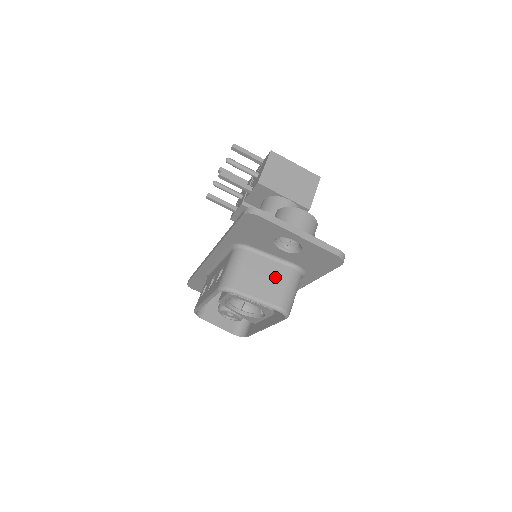
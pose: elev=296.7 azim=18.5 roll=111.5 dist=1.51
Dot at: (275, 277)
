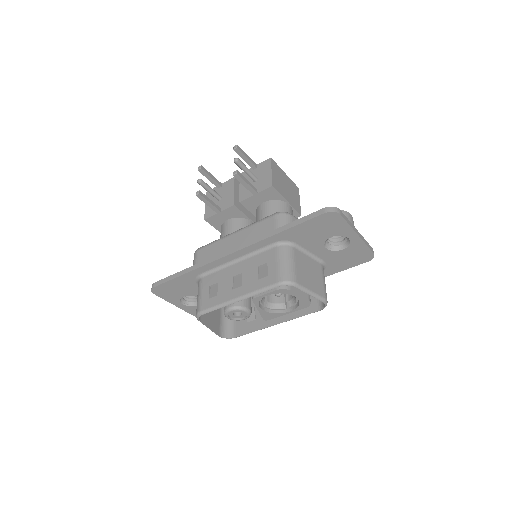
Dot at: (316, 272)
